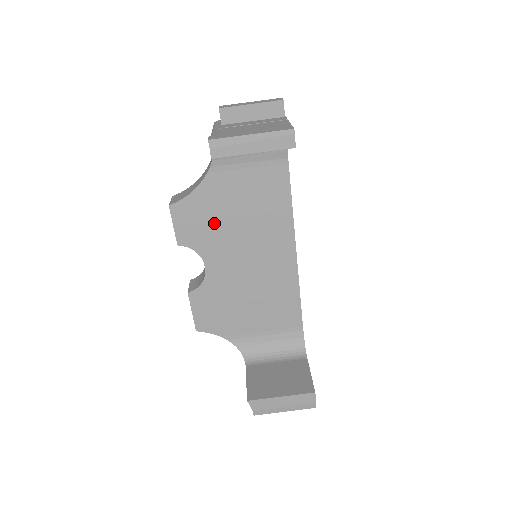
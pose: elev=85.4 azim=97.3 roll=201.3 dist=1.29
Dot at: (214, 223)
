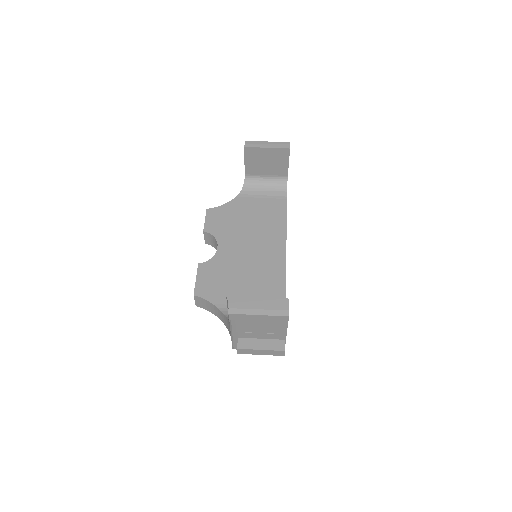
Dot at: (232, 222)
